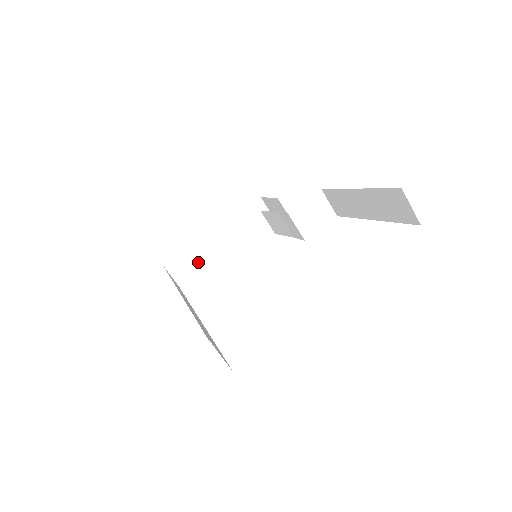
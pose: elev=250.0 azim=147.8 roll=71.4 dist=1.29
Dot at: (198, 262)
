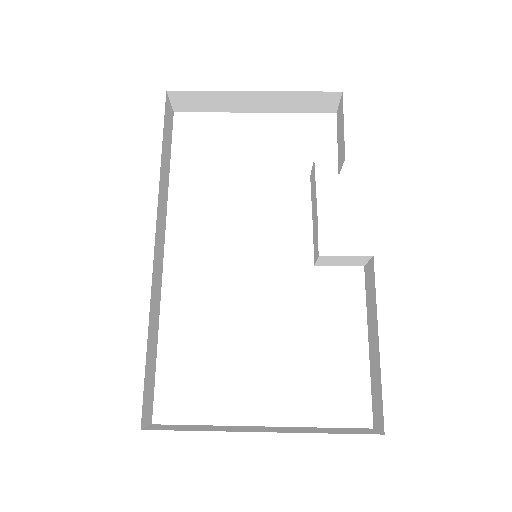
Dot at: (212, 105)
